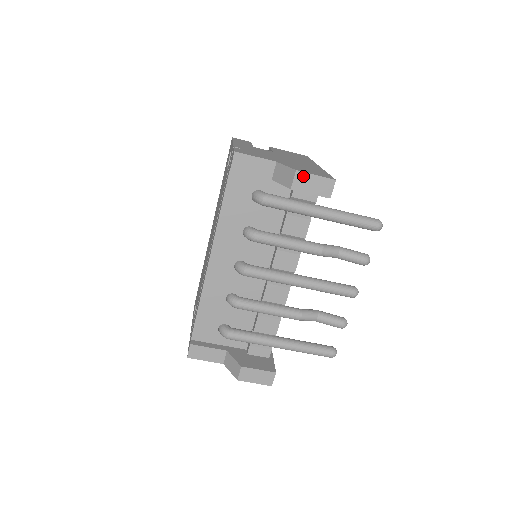
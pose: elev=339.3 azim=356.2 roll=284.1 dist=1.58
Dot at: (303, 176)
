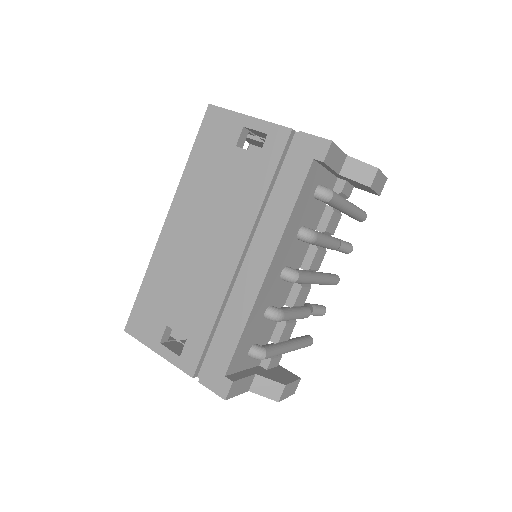
Dot at: (379, 174)
